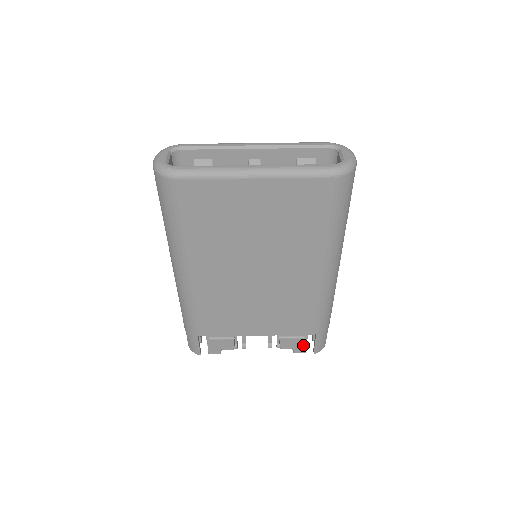
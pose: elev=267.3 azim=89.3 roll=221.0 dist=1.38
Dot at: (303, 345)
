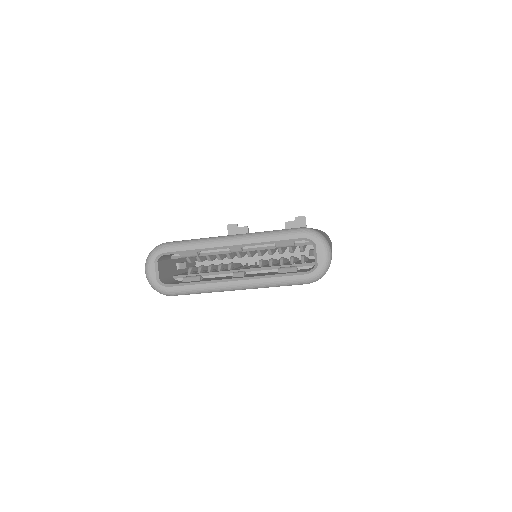
Dot at: occluded
